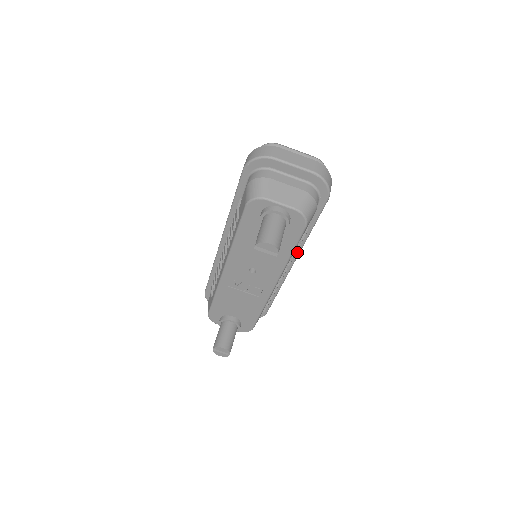
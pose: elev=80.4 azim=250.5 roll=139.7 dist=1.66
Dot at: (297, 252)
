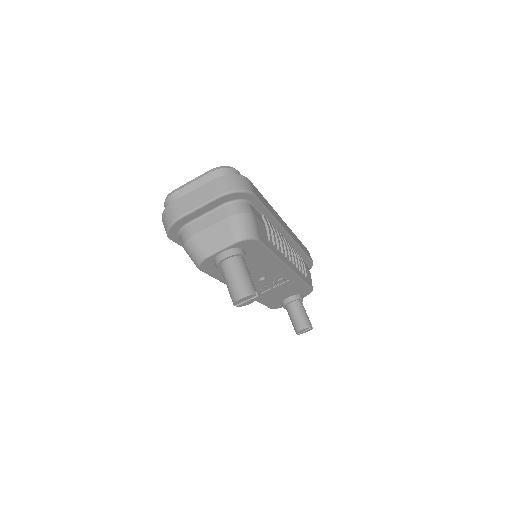
Dot at: (281, 229)
